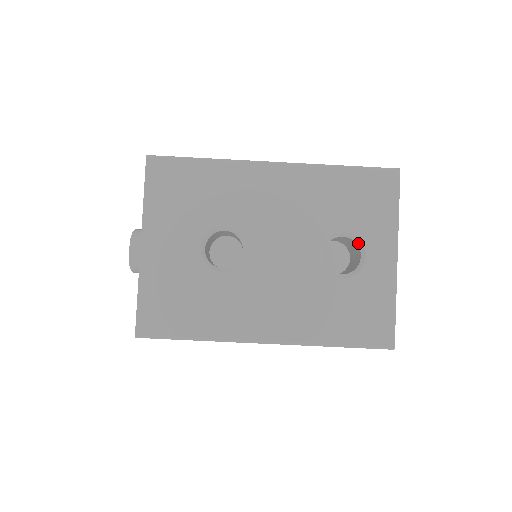
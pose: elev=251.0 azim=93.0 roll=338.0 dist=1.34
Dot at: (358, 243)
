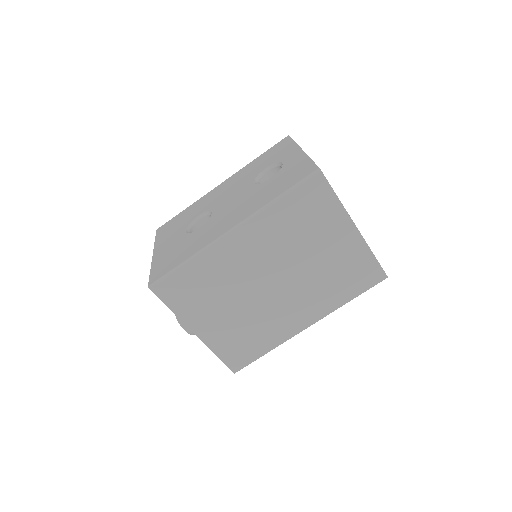
Dot at: (277, 165)
